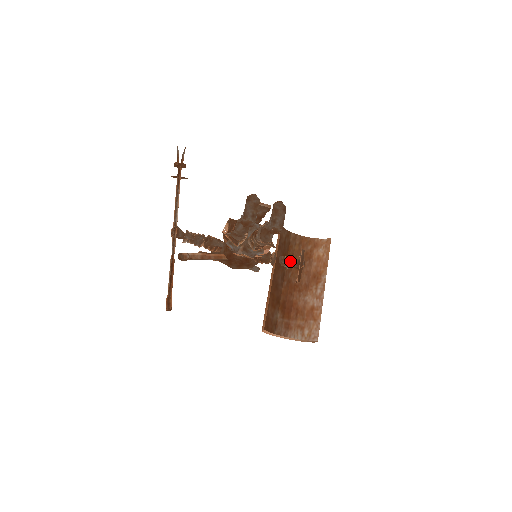
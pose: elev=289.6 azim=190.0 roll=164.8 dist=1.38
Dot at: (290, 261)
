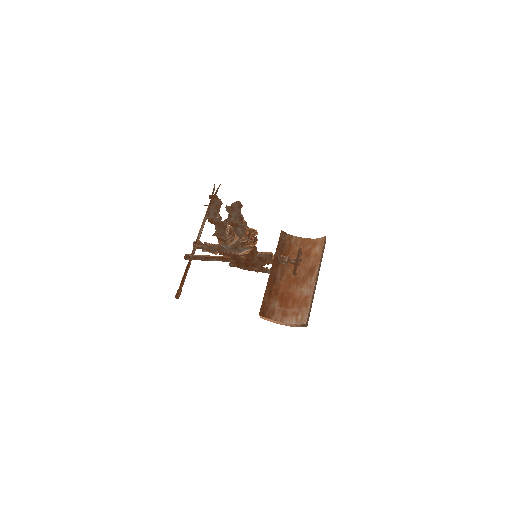
Dot at: (287, 258)
